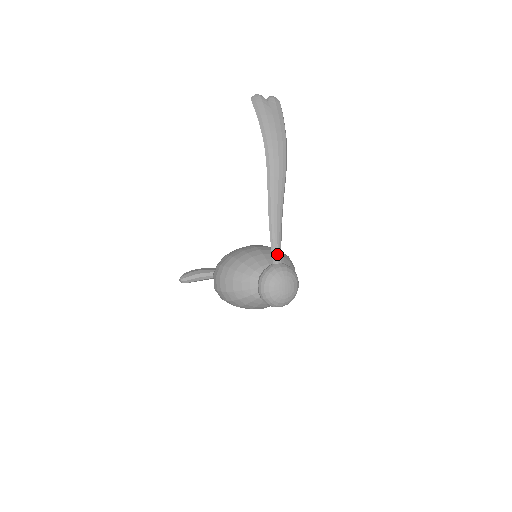
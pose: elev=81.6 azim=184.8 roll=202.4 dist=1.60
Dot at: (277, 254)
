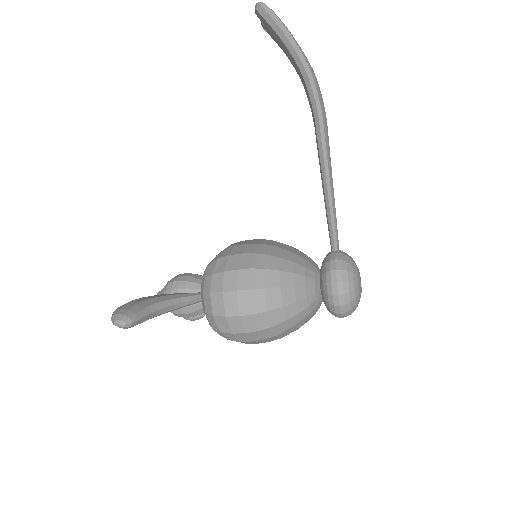
Dot at: (337, 235)
